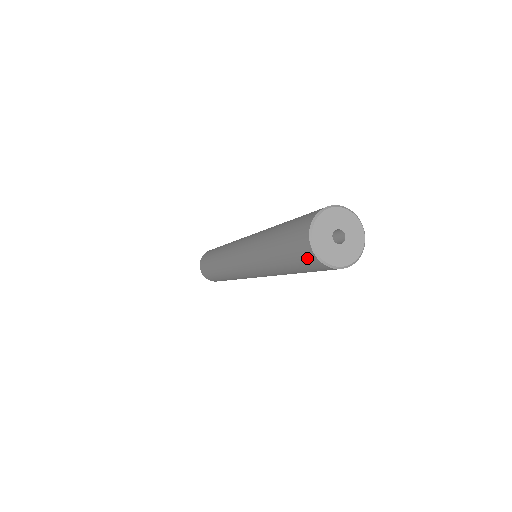
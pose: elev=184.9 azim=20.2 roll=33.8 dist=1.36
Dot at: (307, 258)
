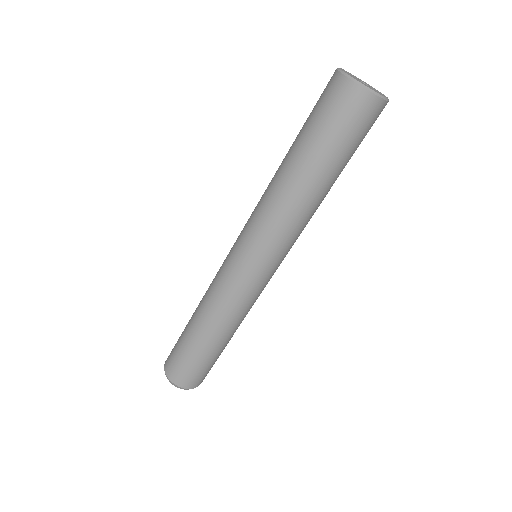
Dot at: (327, 86)
